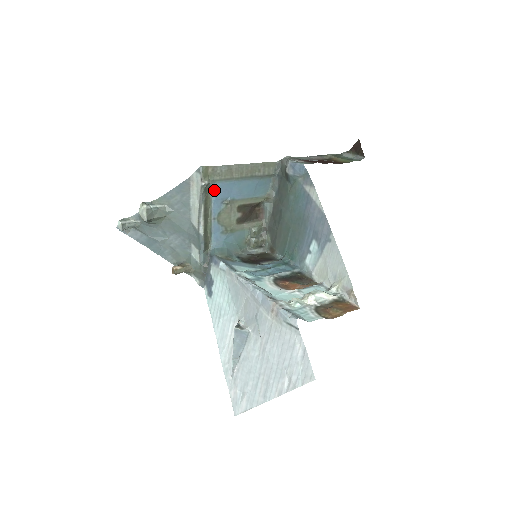
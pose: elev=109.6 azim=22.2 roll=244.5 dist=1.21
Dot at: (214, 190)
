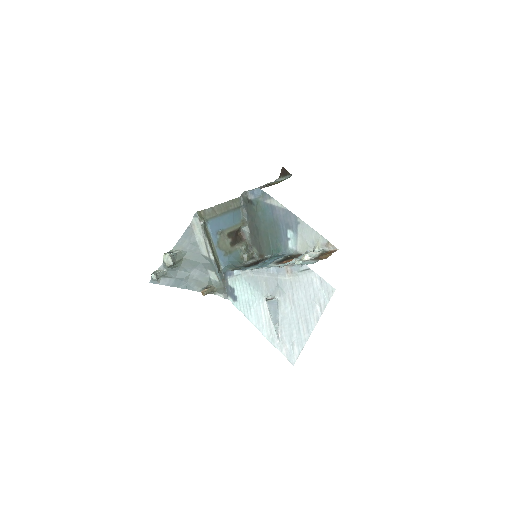
Dot at: (209, 226)
